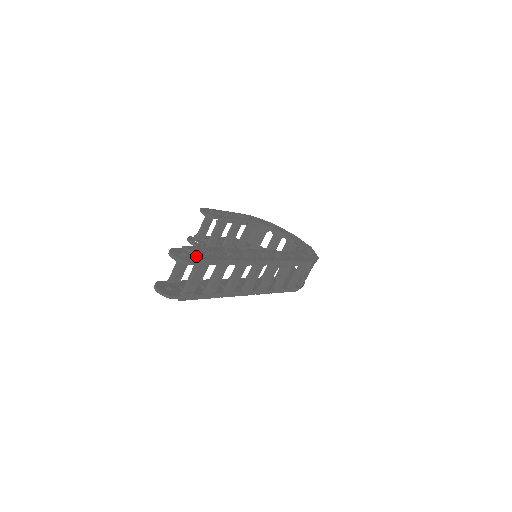
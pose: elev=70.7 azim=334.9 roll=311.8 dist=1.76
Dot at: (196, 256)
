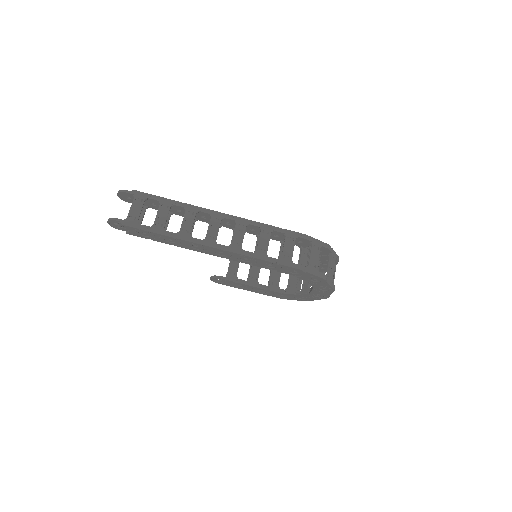
Dot at: occluded
